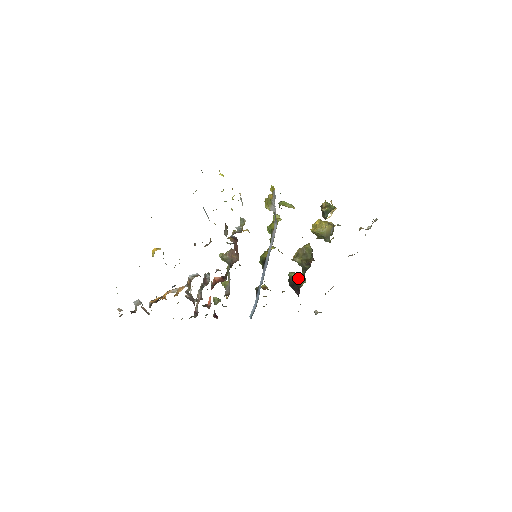
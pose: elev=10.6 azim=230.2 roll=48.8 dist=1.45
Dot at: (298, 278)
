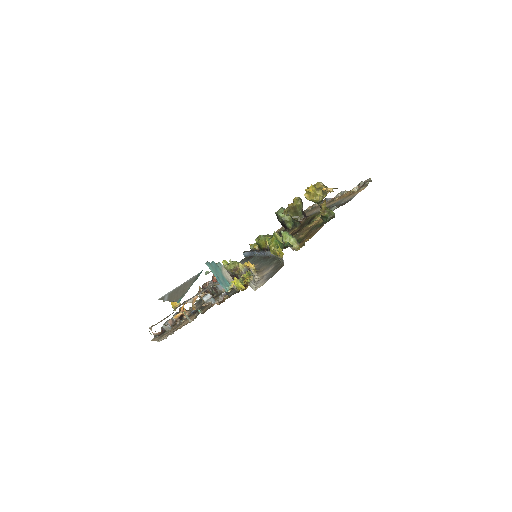
Dot at: (287, 221)
